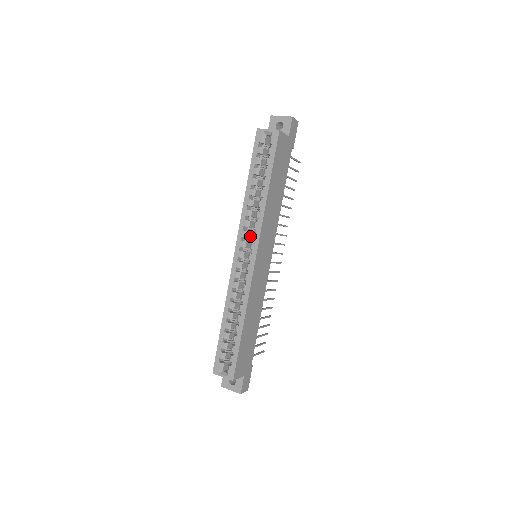
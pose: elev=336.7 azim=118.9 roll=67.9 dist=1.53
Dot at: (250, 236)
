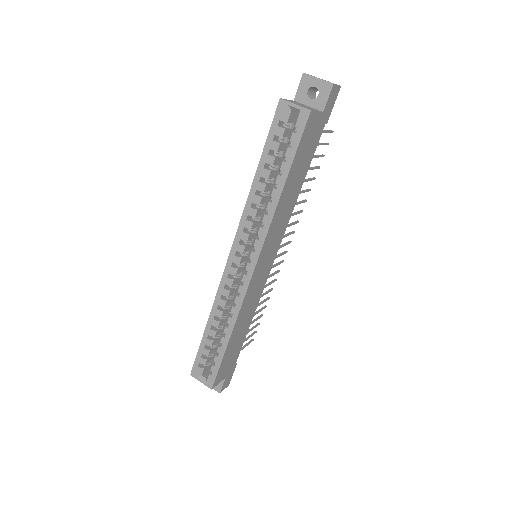
Dot at: (251, 237)
